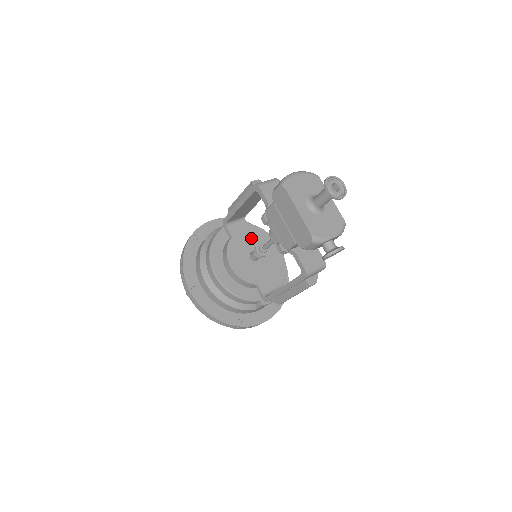
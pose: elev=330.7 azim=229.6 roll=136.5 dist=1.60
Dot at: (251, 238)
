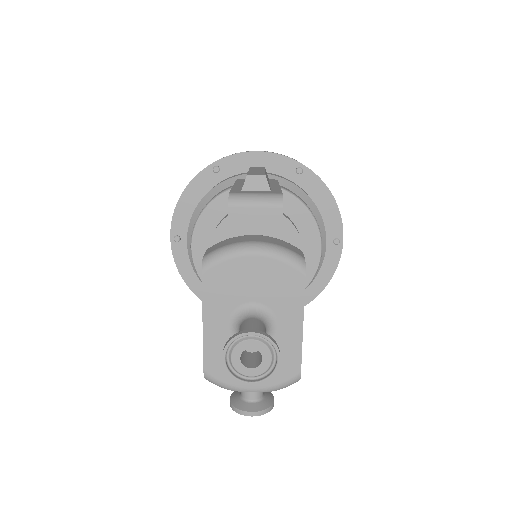
Dot at: occluded
